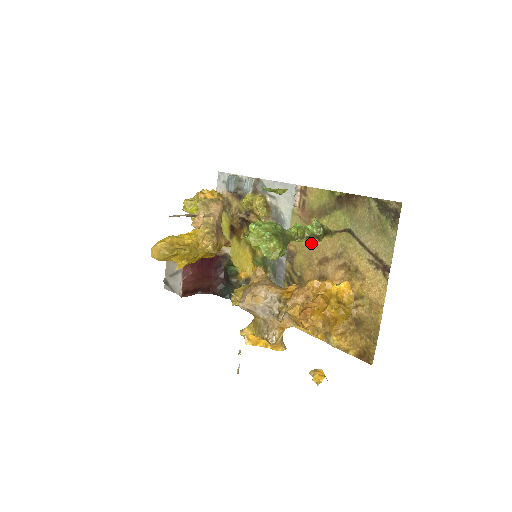
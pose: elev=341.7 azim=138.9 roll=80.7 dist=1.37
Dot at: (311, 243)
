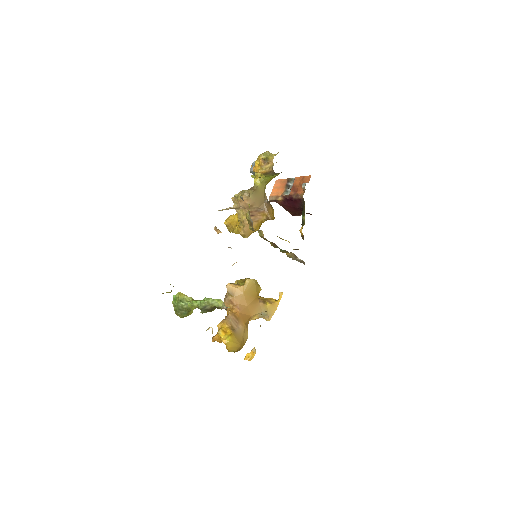
Dot at: occluded
